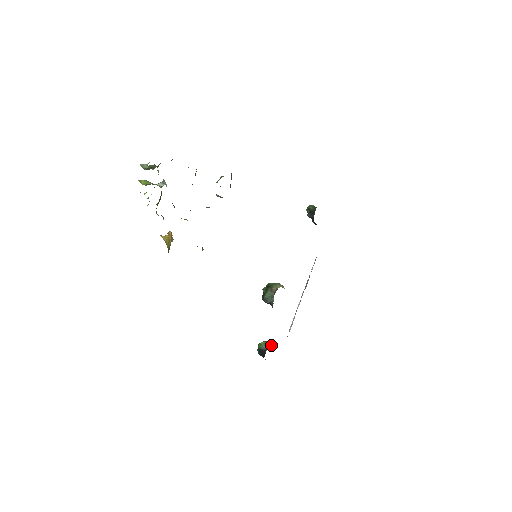
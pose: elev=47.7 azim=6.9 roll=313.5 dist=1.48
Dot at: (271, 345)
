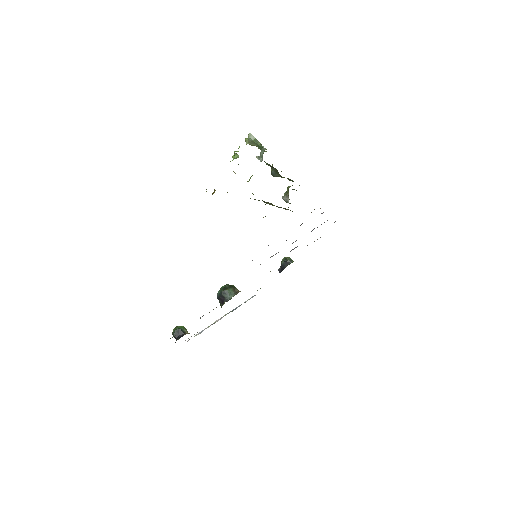
Dot at: (189, 333)
